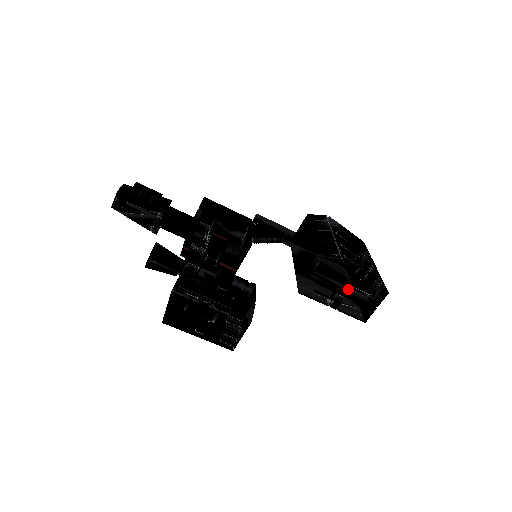
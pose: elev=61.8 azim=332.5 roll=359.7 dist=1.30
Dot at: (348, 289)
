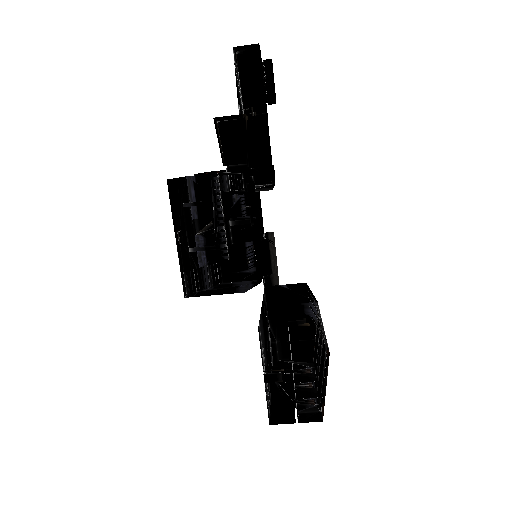
Dot at: occluded
